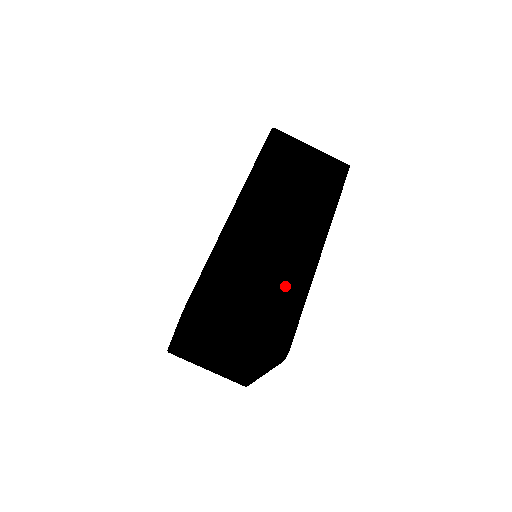
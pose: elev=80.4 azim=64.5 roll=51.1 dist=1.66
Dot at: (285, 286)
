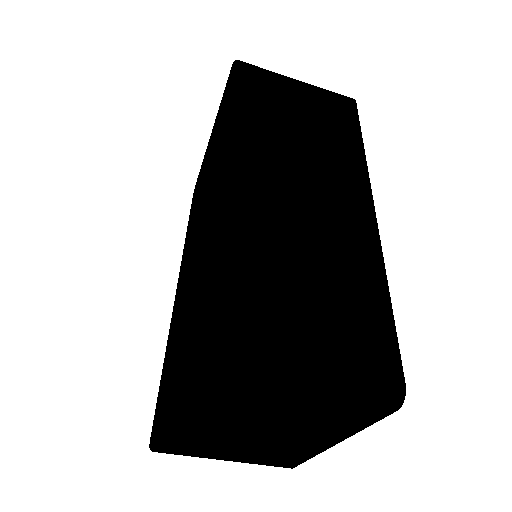
Dot at: (350, 277)
